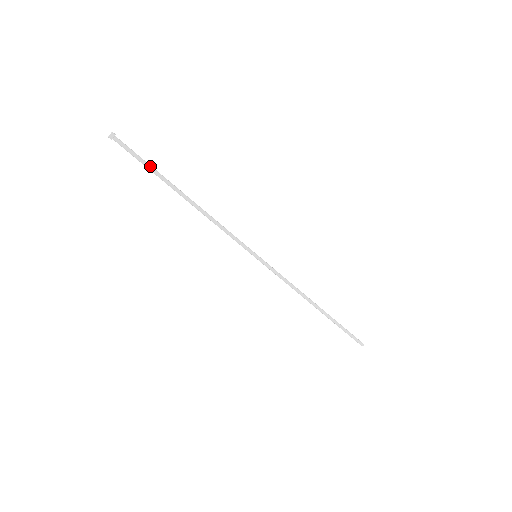
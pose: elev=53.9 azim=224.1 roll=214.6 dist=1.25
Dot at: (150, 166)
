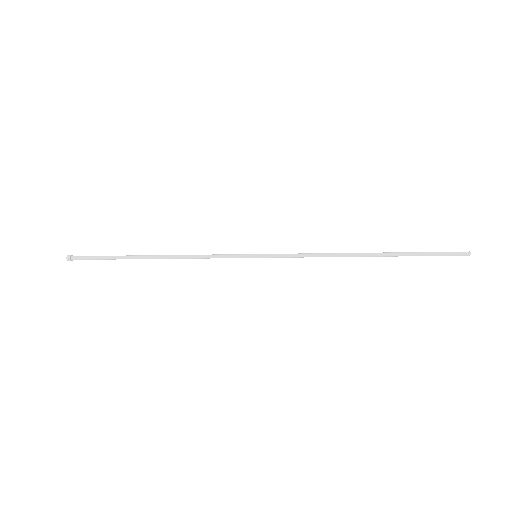
Dot at: (109, 257)
